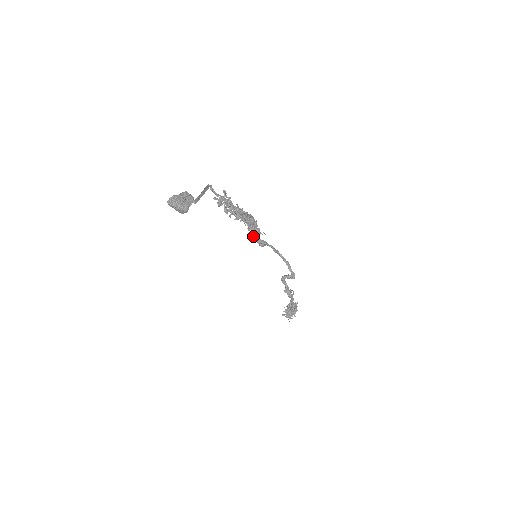
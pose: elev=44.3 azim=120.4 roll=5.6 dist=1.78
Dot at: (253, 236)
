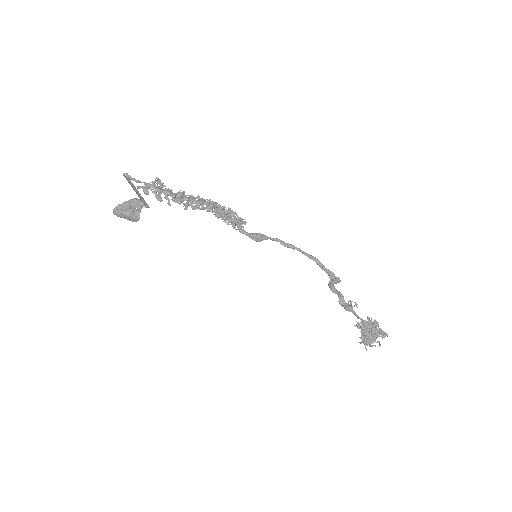
Dot at: (235, 229)
